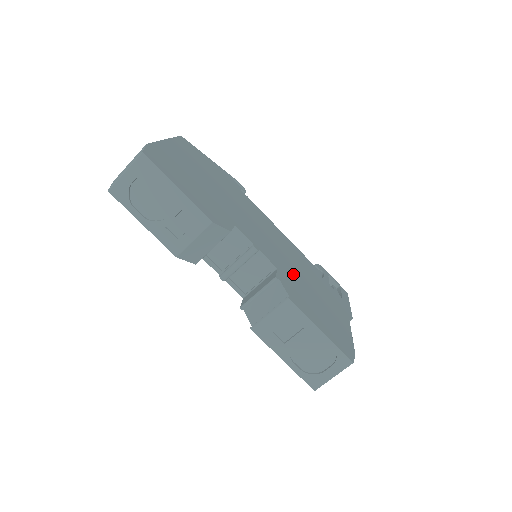
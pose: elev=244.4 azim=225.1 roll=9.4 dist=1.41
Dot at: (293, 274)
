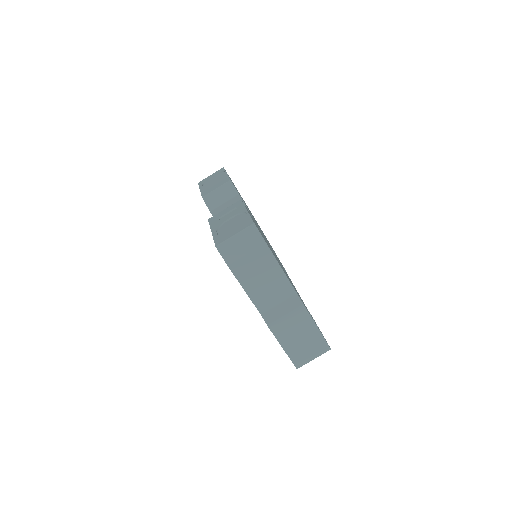
Dot at: occluded
